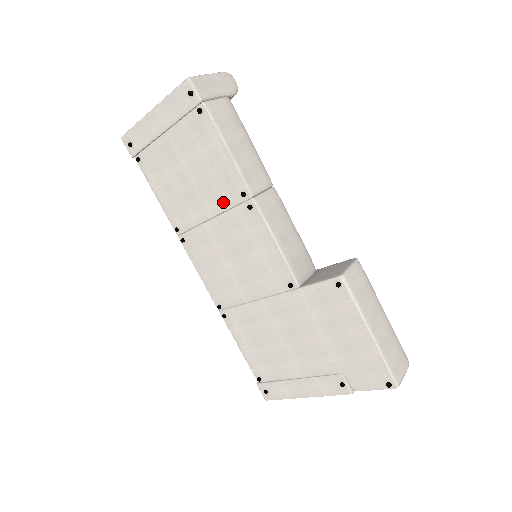
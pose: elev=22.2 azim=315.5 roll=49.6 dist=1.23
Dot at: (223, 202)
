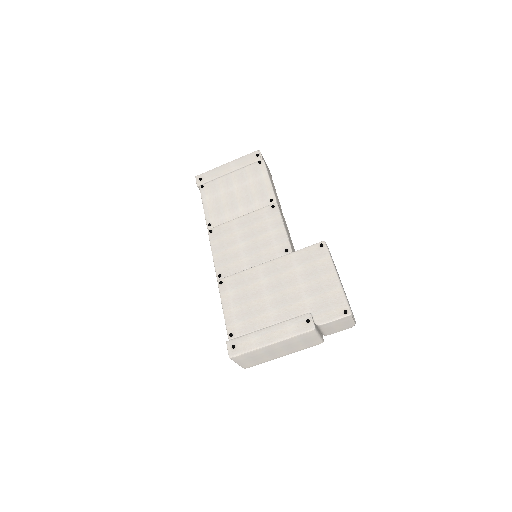
Dot at: (255, 206)
